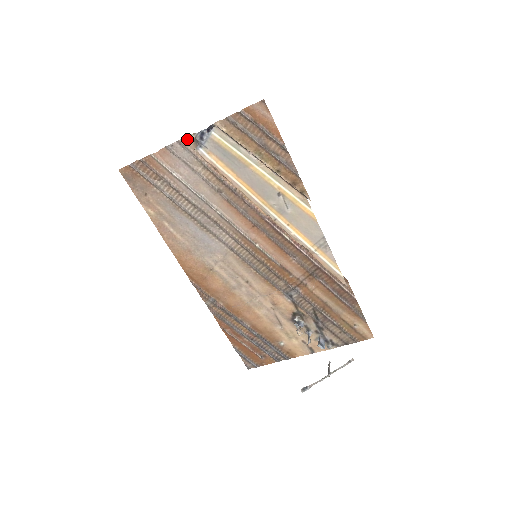
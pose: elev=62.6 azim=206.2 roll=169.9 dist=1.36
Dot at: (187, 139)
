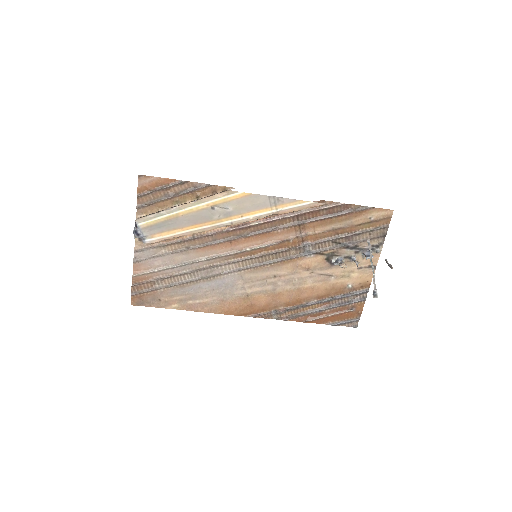
Dot at: (136, 245)
